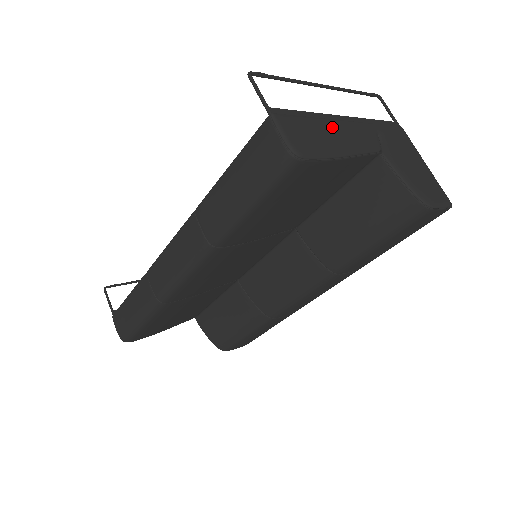
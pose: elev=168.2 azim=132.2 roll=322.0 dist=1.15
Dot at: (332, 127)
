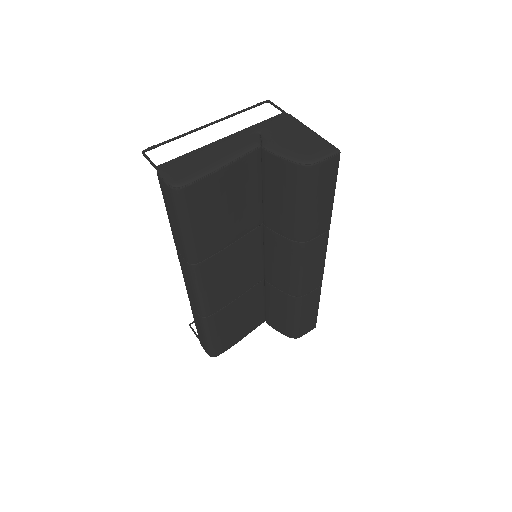
Dot at: (210, 152)
